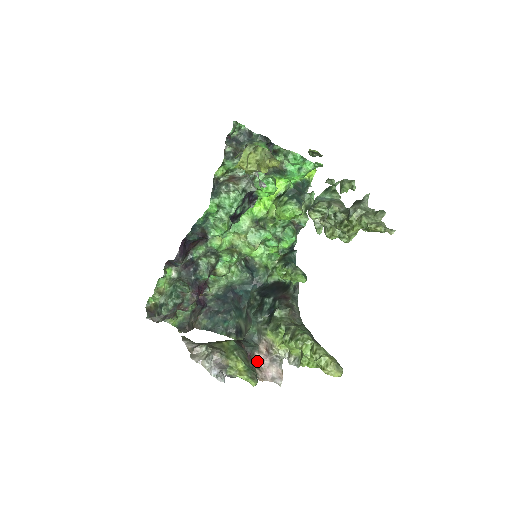
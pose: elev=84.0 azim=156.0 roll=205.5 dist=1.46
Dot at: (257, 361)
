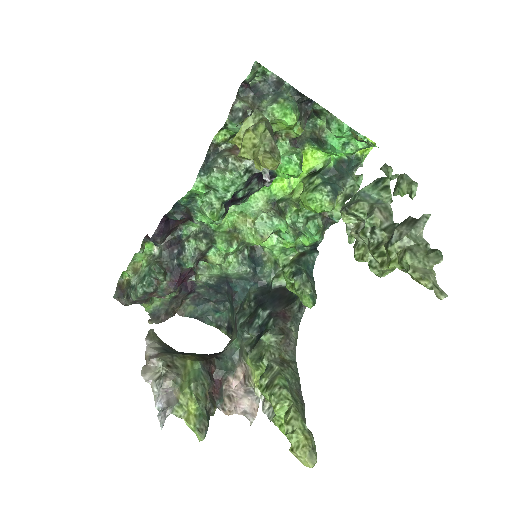
Dot at: (229, 387)
